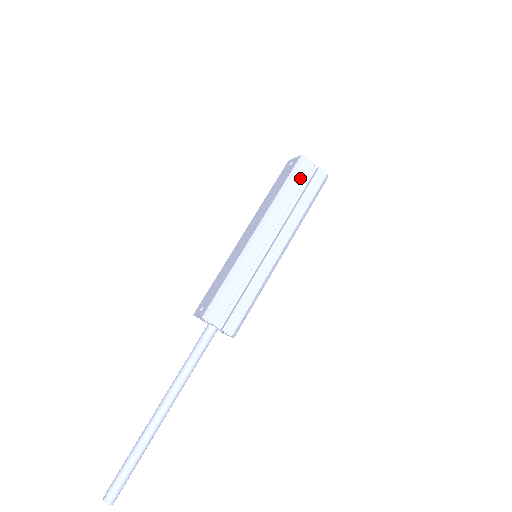
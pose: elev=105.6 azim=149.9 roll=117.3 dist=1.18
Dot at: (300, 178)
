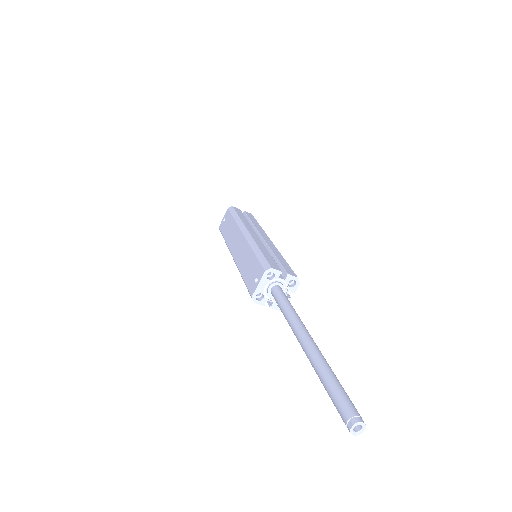
Dot at: (240, 213)
